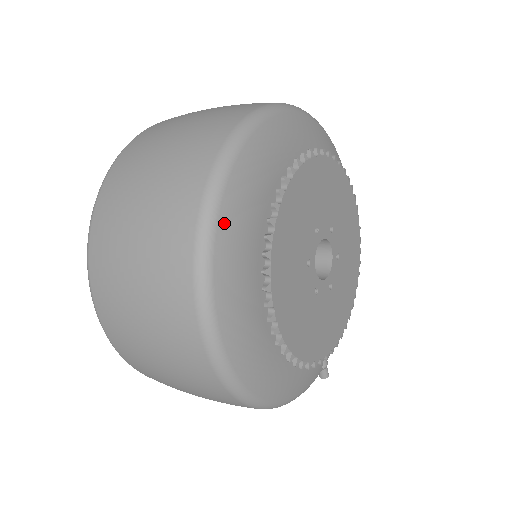
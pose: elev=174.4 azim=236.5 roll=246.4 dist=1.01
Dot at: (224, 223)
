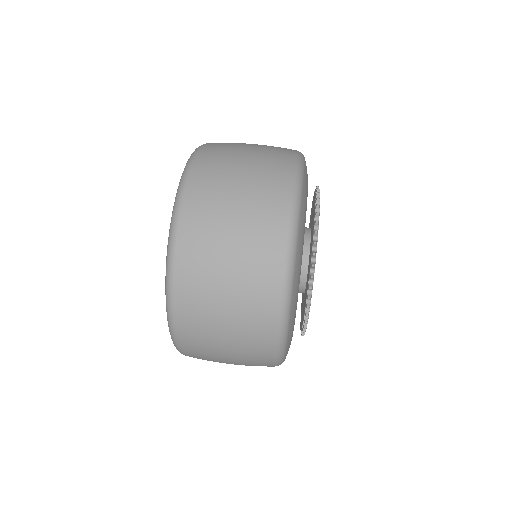
Dot at: (295, 278)
